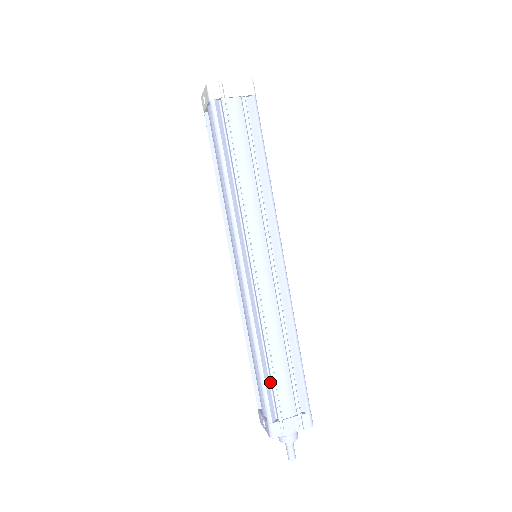
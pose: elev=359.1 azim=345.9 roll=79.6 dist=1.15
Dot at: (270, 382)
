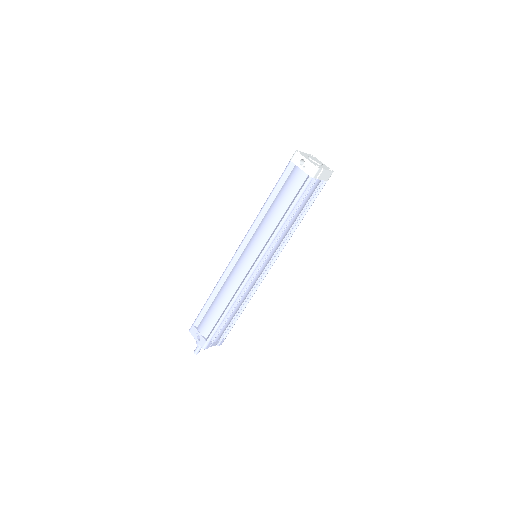
Dot at: occluded
